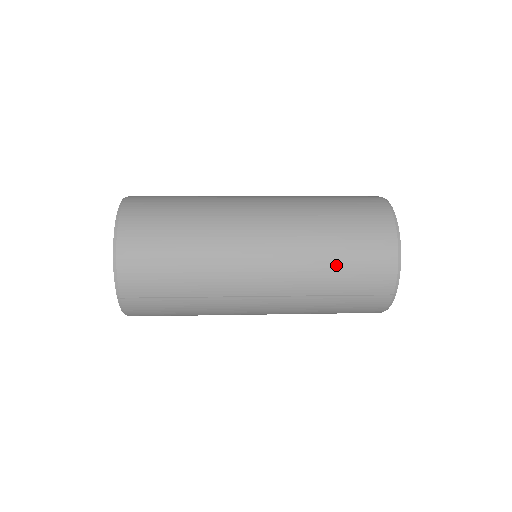
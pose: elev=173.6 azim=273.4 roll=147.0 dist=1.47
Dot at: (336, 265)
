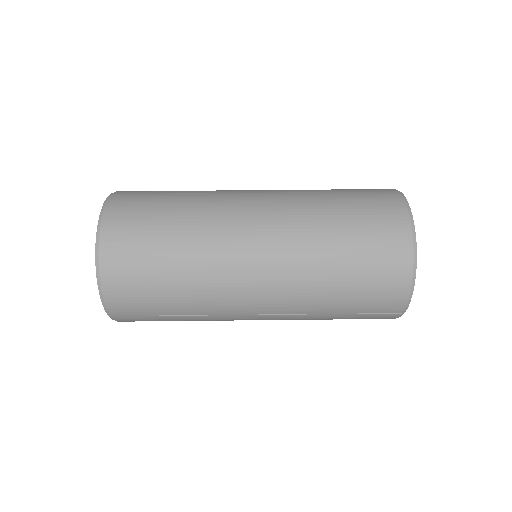
Dot at: (341, 290)
